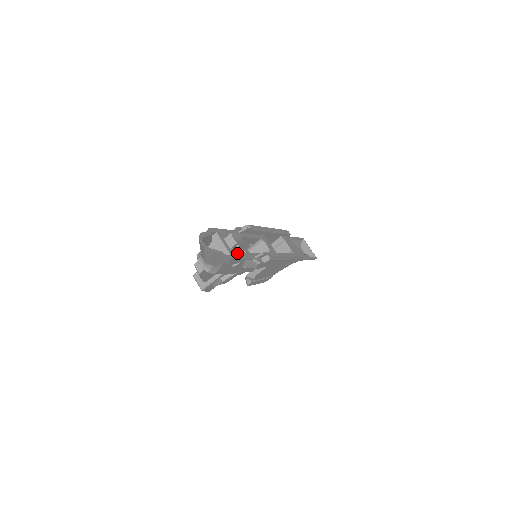
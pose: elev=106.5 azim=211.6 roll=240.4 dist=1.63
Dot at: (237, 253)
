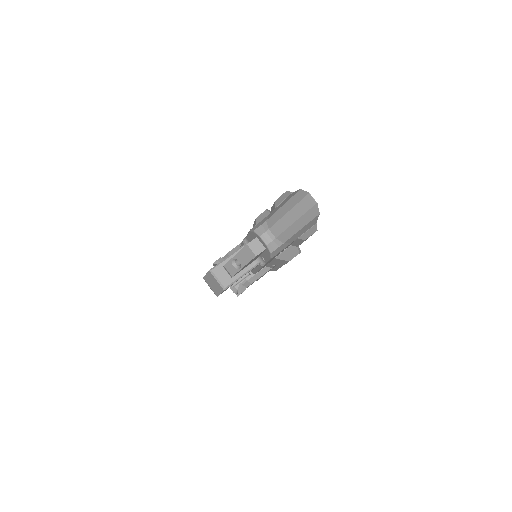
Dot at: occluded
